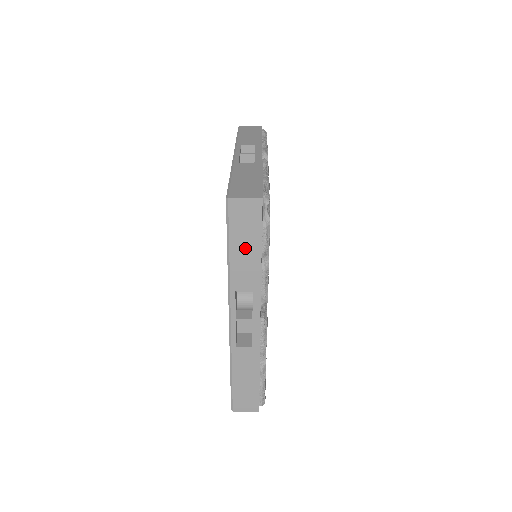
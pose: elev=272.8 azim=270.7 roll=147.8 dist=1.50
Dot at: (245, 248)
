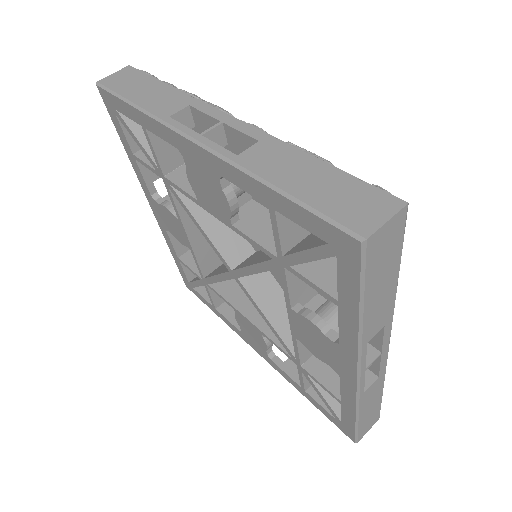
Dot at: (381, 286)
